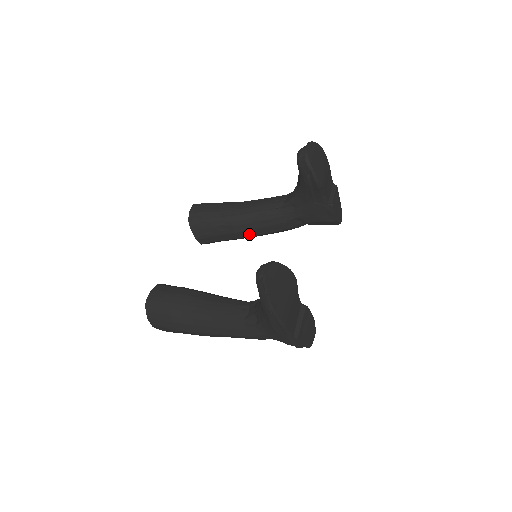
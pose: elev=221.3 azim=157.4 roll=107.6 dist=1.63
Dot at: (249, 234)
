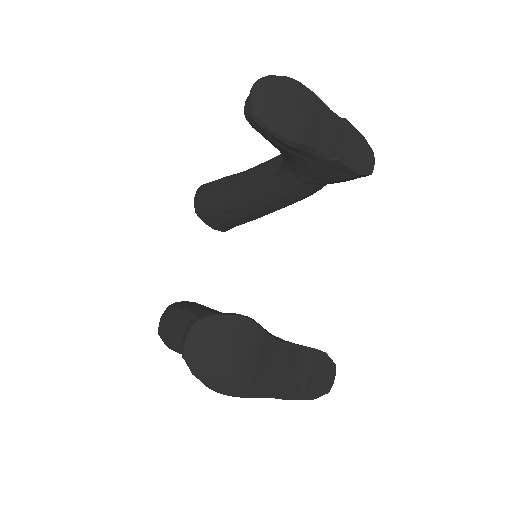
Dot at: (264, 212)
